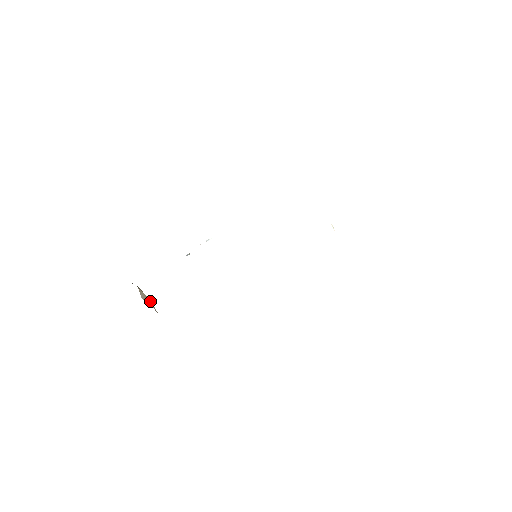
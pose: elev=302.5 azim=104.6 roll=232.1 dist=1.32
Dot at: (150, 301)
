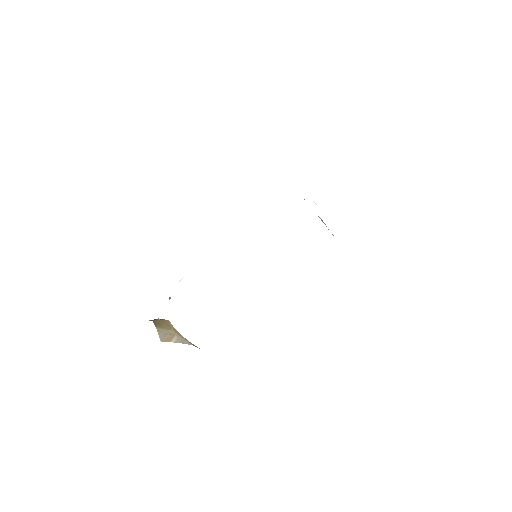
Dot at: (177, 334)
